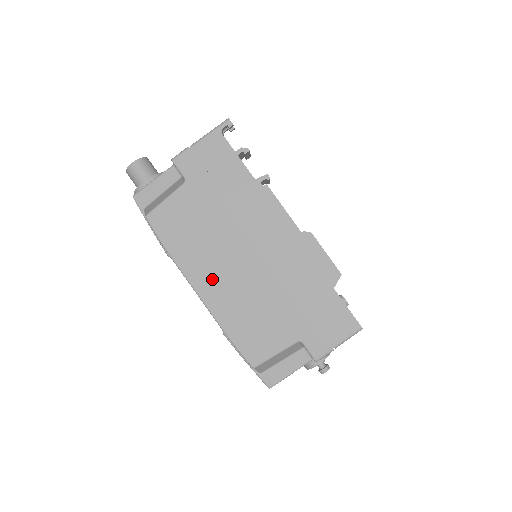
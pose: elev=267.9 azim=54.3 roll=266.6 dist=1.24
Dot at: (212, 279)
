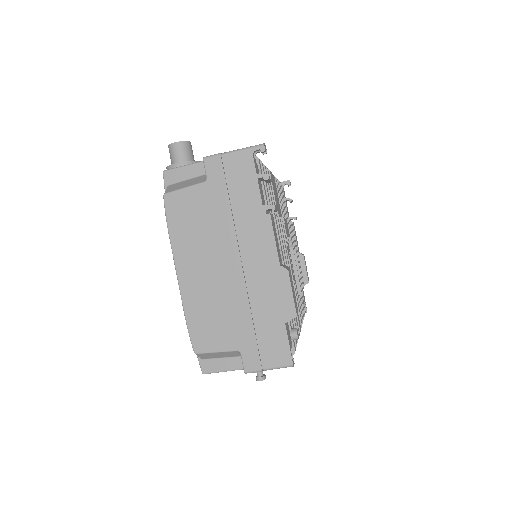
Dot at: (193, 269)
